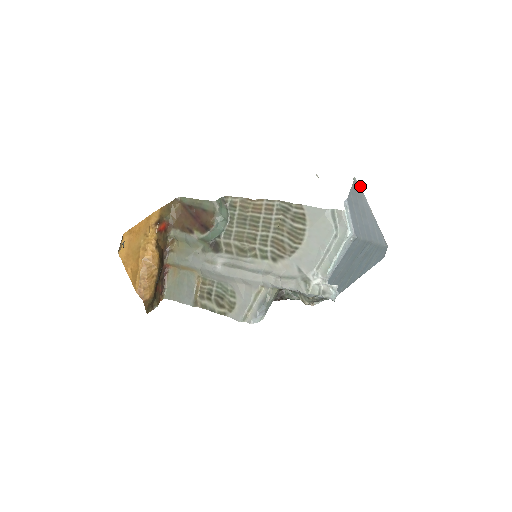
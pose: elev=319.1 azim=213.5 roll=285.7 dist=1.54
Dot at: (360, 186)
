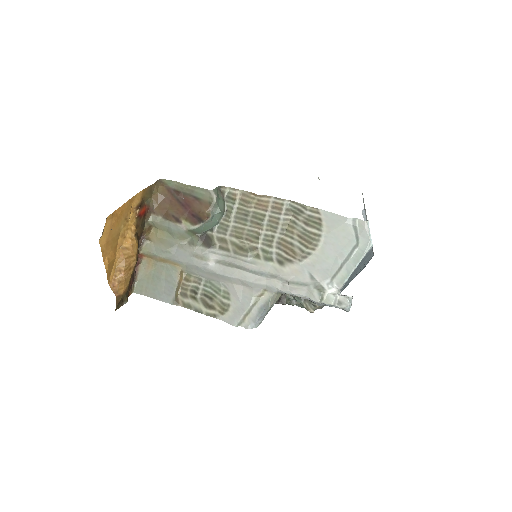
Dot at: occluded
